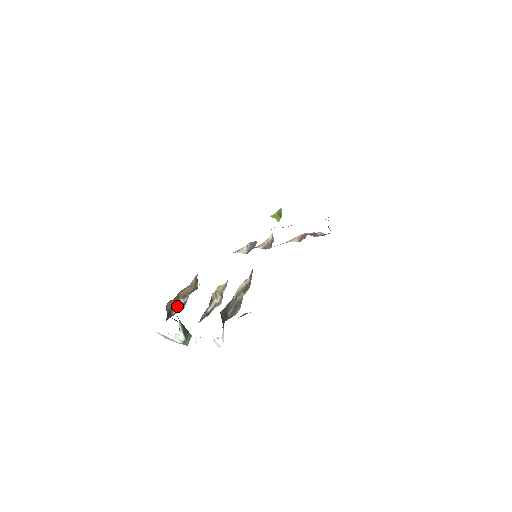
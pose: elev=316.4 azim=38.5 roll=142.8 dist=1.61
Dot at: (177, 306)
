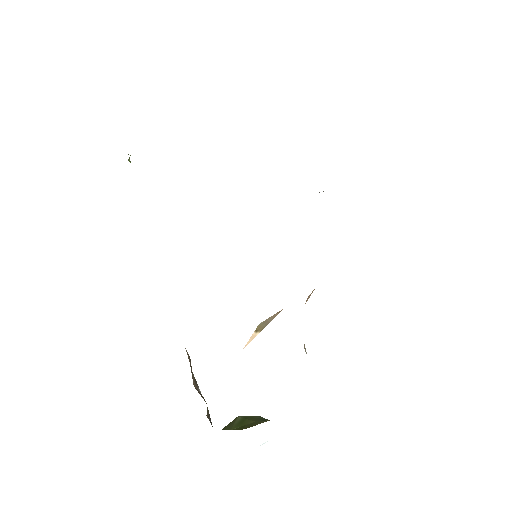
Dot at: occluded
